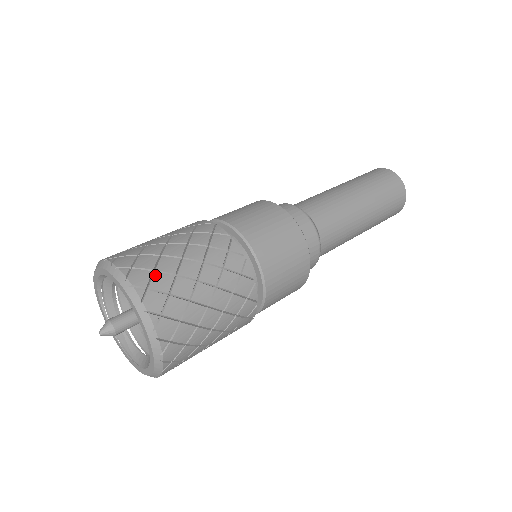
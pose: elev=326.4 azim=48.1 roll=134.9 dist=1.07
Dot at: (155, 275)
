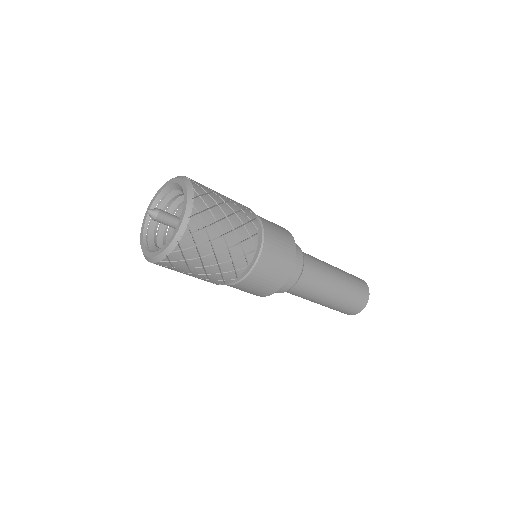
Dot at: occluded
